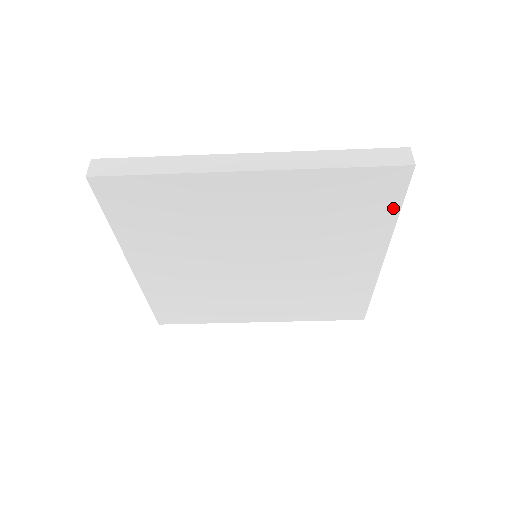
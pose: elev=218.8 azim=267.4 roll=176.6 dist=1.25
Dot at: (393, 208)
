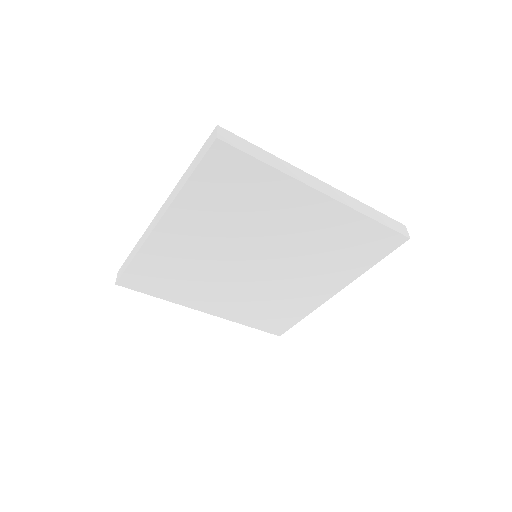
Dot at: (375, 260)
